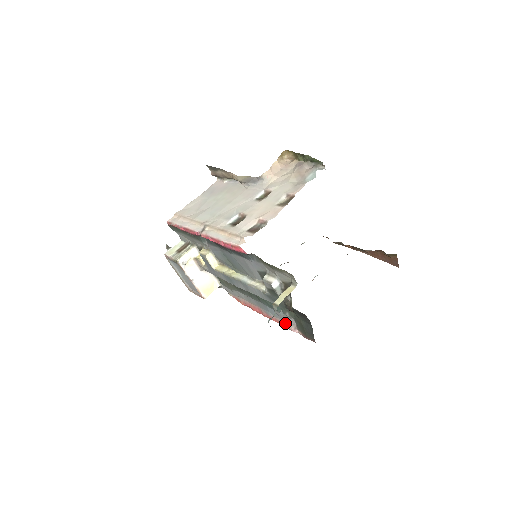
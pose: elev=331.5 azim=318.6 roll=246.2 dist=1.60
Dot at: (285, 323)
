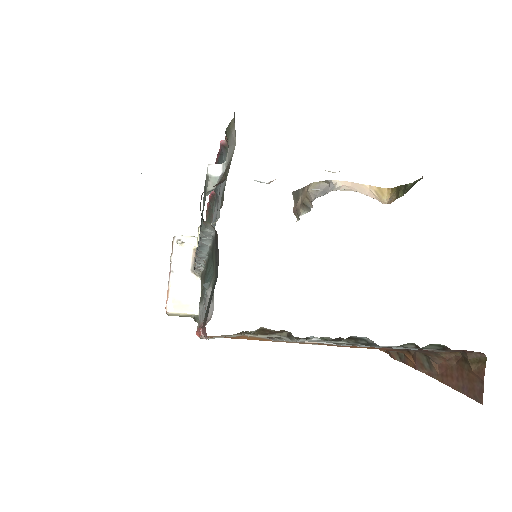
Dot at: occluded
